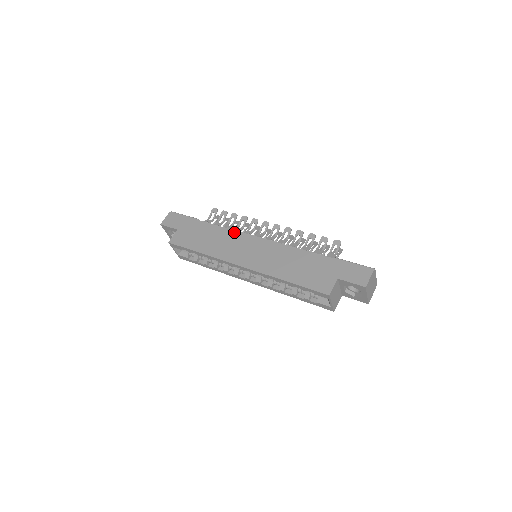
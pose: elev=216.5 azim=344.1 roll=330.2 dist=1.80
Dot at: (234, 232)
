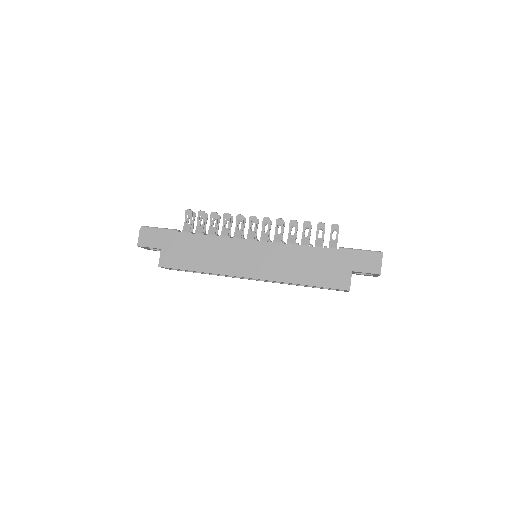
Dot at: (226, 240)
